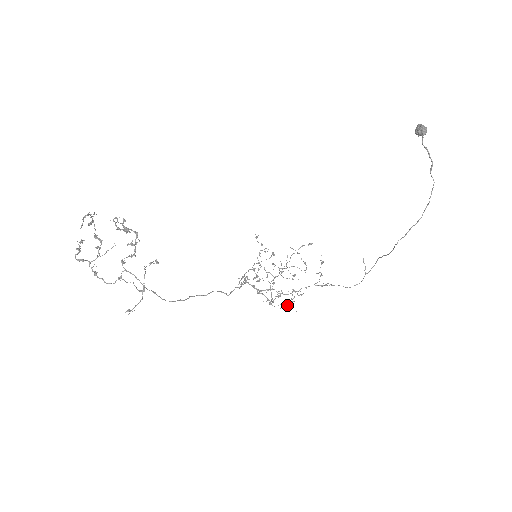
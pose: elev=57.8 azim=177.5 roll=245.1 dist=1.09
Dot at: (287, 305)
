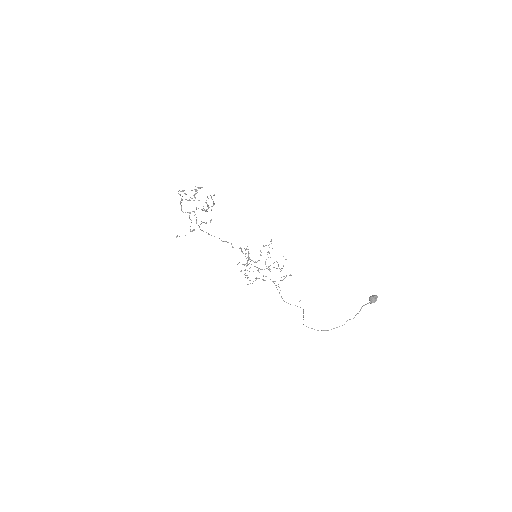
Dot at: (250, 280)
